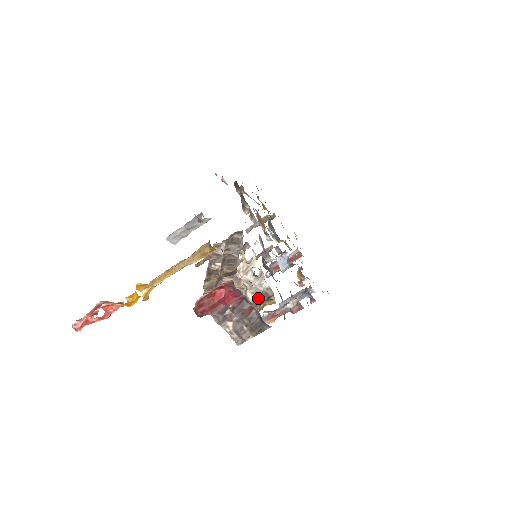
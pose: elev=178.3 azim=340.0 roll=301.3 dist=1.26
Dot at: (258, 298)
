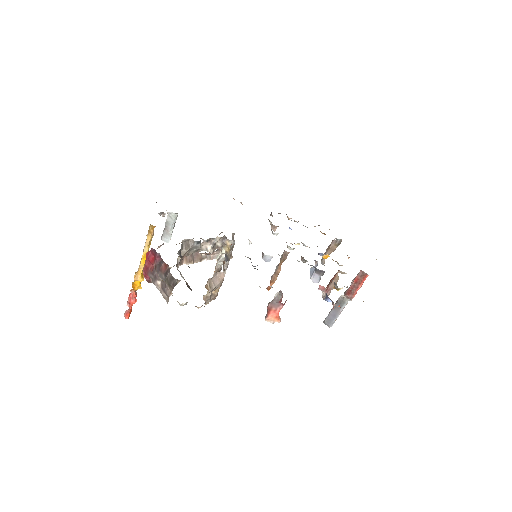
Dot at: occluded
